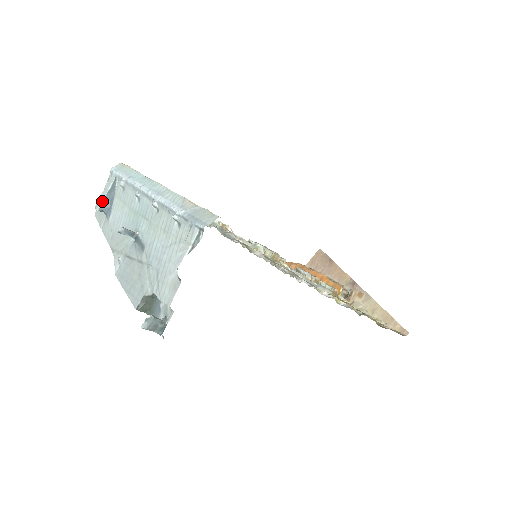
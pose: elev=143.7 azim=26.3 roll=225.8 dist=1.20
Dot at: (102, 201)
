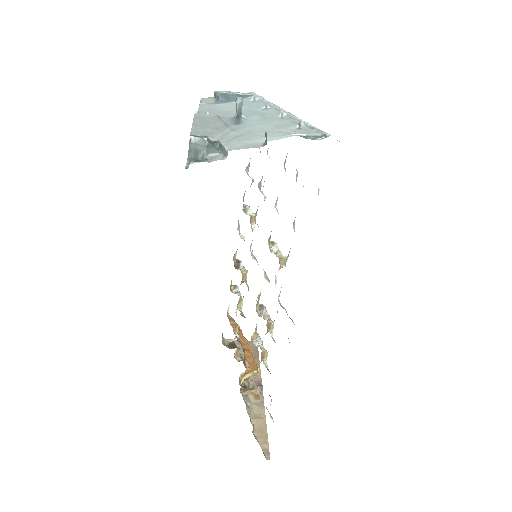
Dot at: (227, 92)
